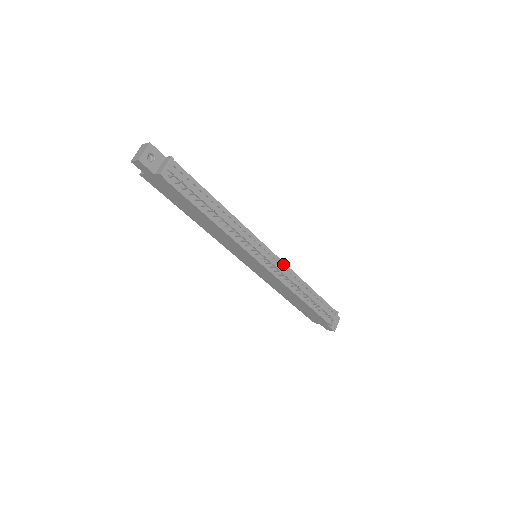
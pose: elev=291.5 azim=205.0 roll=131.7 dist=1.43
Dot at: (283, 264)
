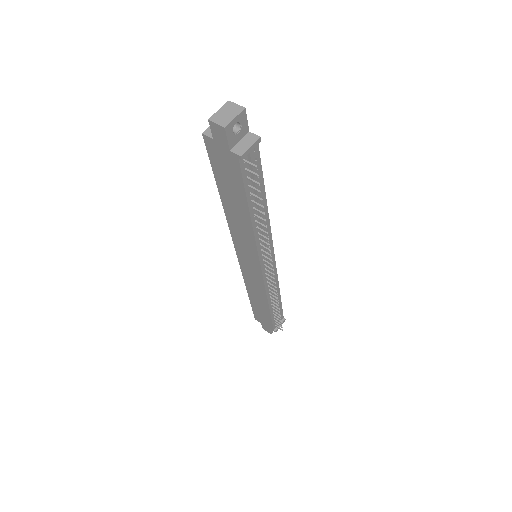
Dot at: (275, 272)
